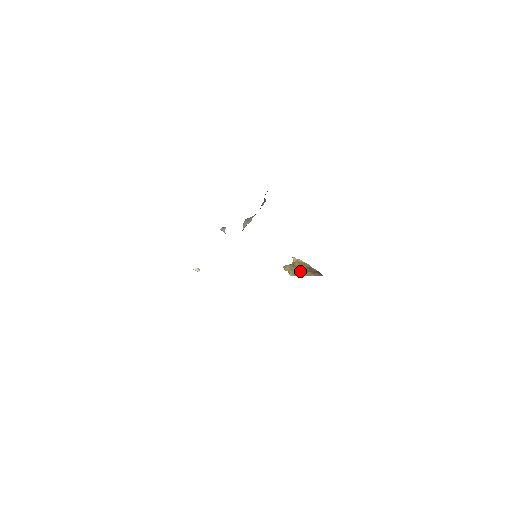
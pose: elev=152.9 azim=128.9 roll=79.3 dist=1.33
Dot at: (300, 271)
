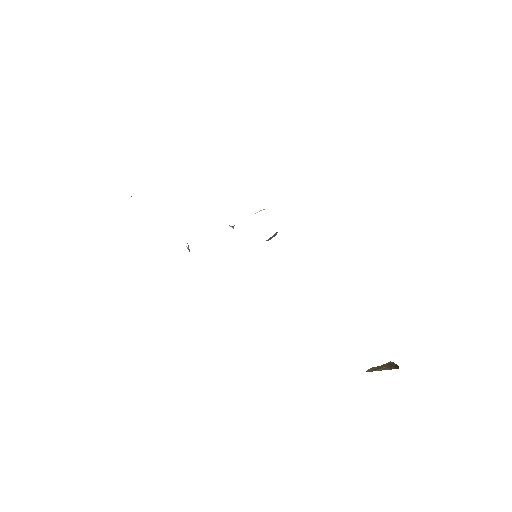
Dot at: (378, 367)
